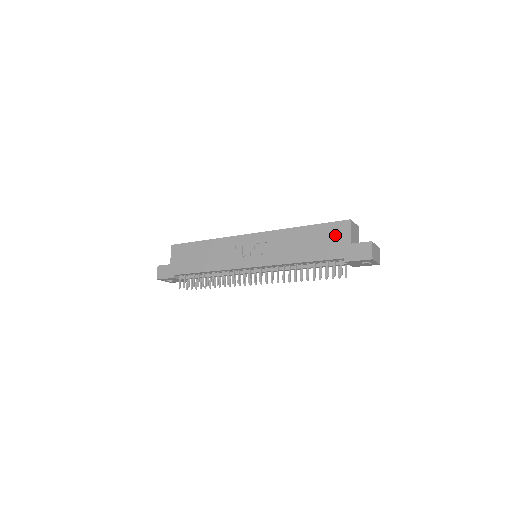
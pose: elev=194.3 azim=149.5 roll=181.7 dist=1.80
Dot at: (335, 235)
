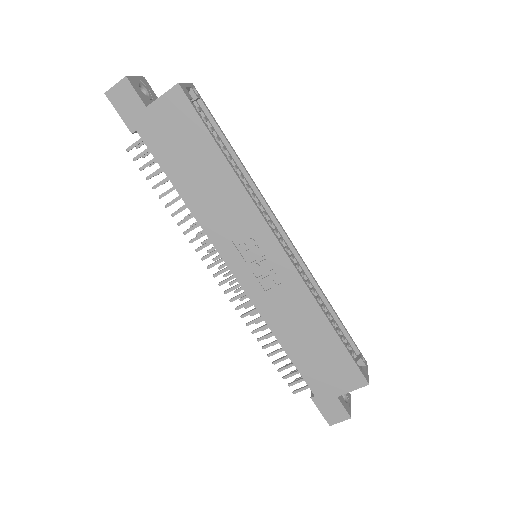
Dot at: (339, 374)
